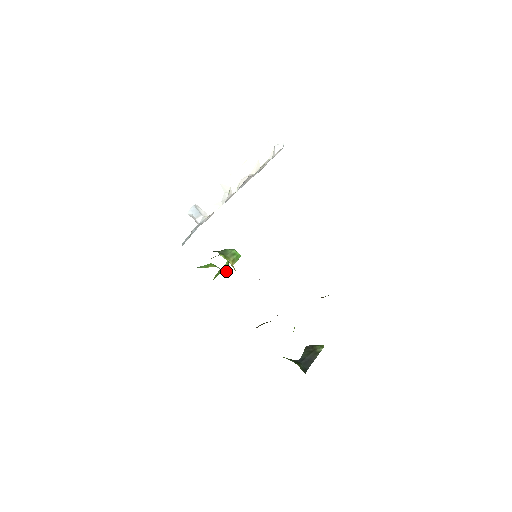
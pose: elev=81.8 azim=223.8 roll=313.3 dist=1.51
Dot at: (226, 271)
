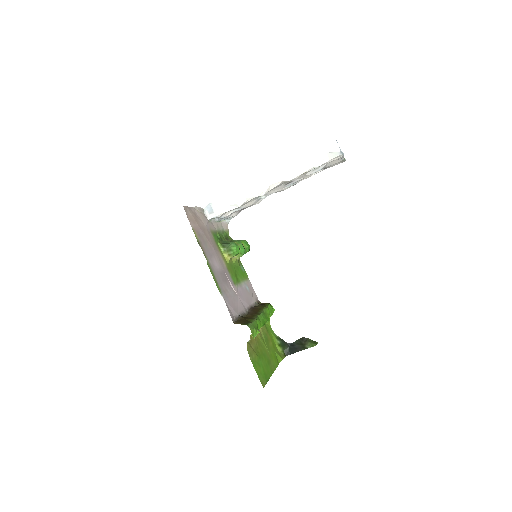
Dot at: (239, 255)
